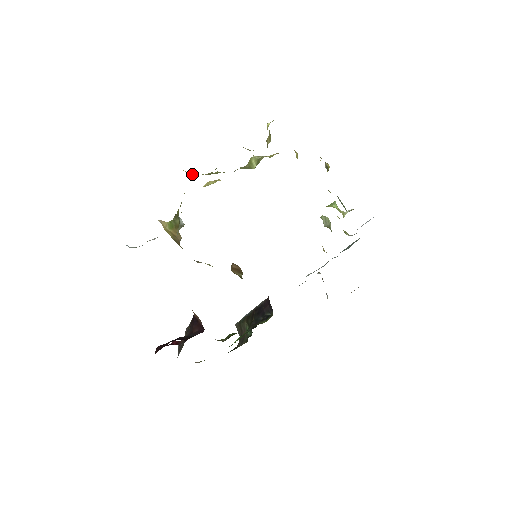
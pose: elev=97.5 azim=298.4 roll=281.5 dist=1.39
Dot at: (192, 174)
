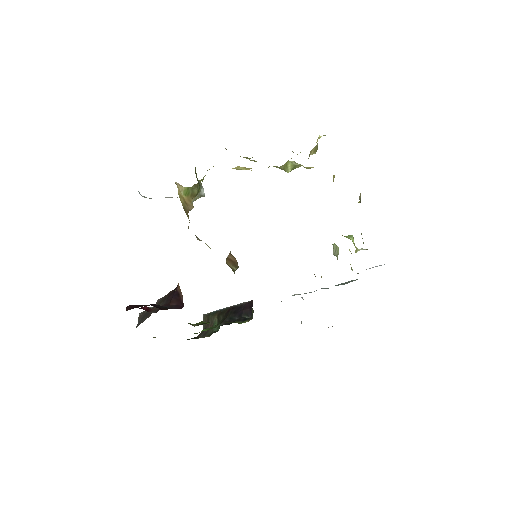
Dot at: occluded
